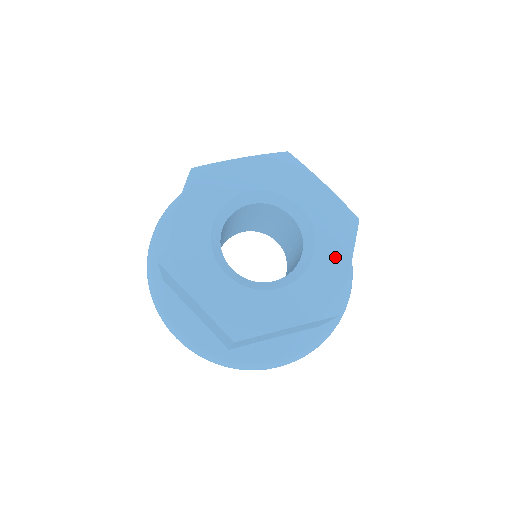
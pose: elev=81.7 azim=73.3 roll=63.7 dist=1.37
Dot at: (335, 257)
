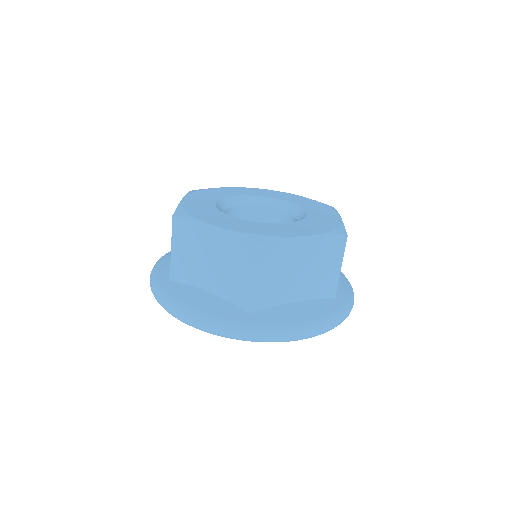
Dot at: (326, 215)
